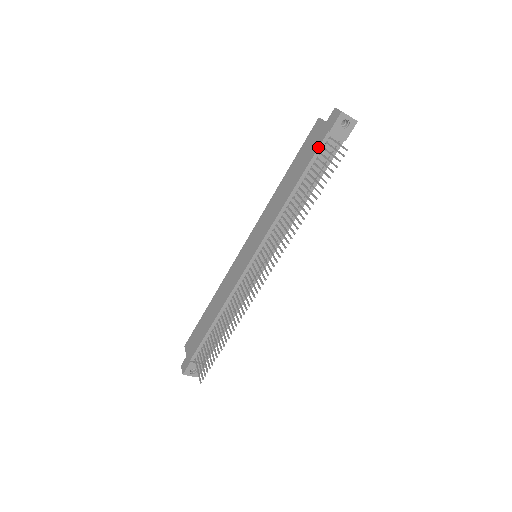
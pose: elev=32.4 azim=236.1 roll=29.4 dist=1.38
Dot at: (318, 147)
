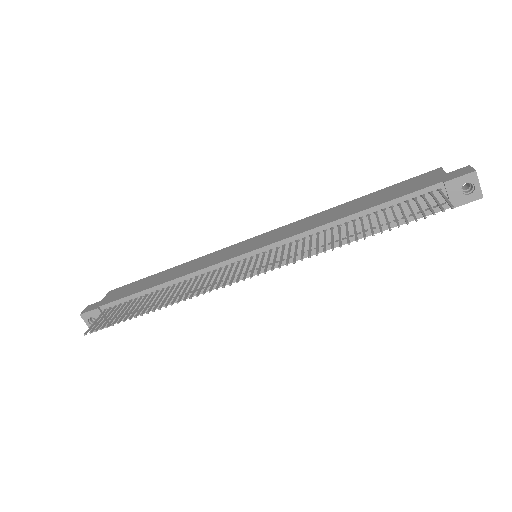
Dot at: (418, 190)
